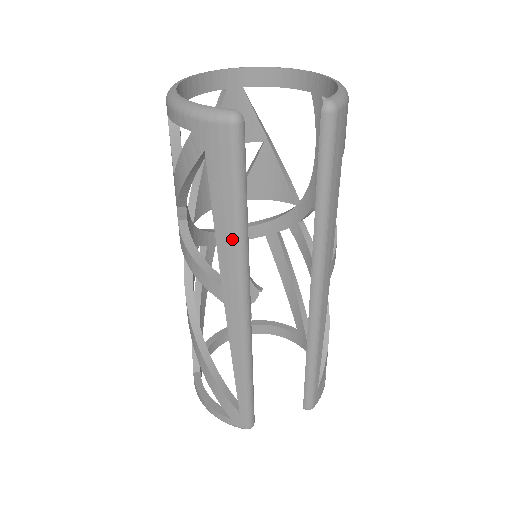
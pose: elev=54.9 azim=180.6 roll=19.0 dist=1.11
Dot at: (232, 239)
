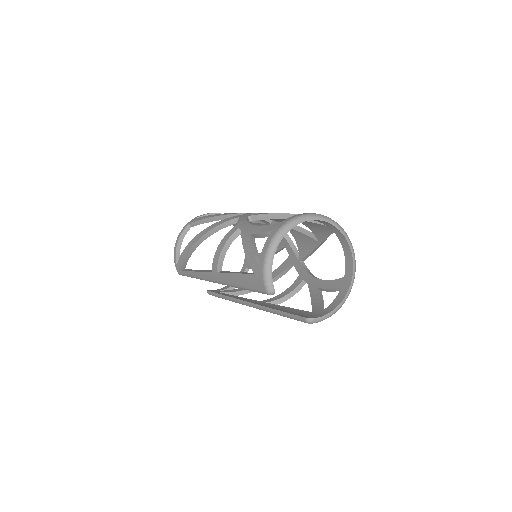
Dot at: (233, 283)
